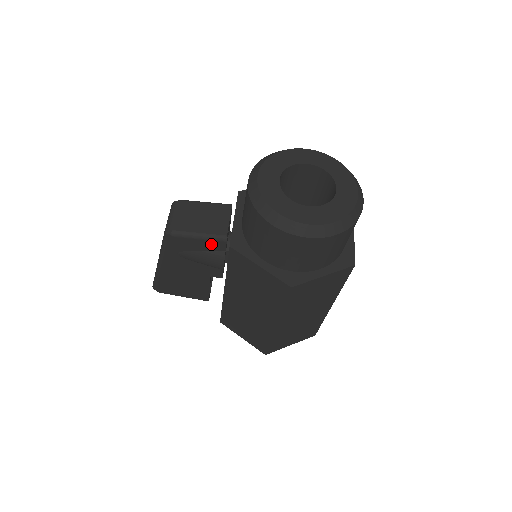
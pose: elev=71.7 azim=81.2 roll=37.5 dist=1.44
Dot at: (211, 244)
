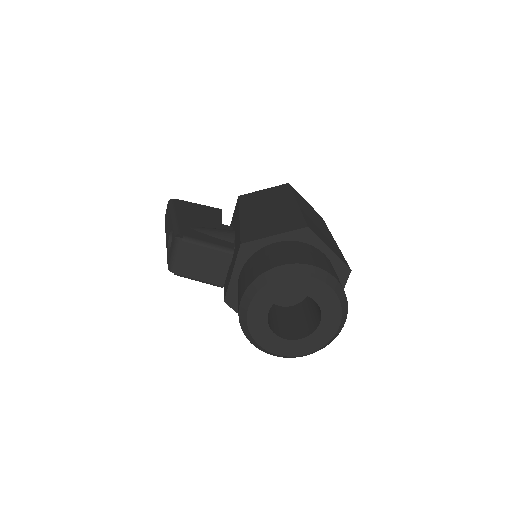
Dot at: occluded
